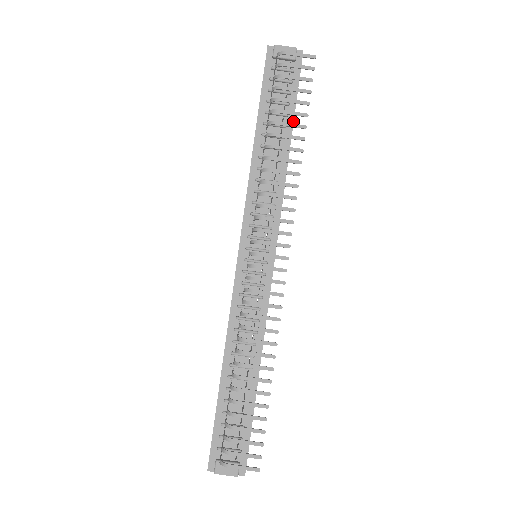
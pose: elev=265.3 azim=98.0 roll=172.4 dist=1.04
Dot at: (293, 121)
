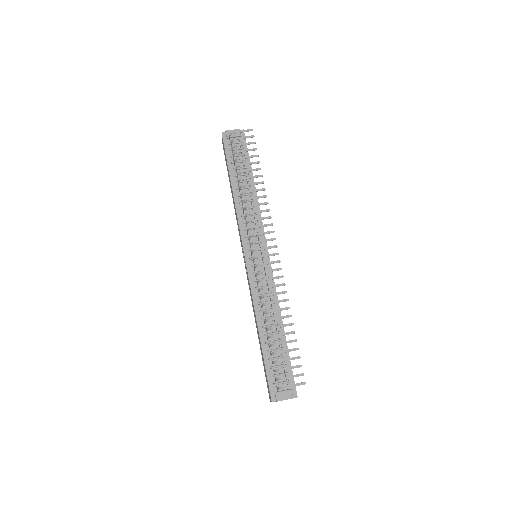
Dot at: occluded
